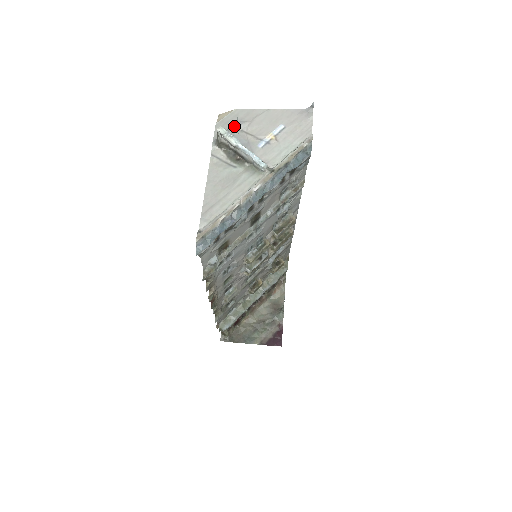
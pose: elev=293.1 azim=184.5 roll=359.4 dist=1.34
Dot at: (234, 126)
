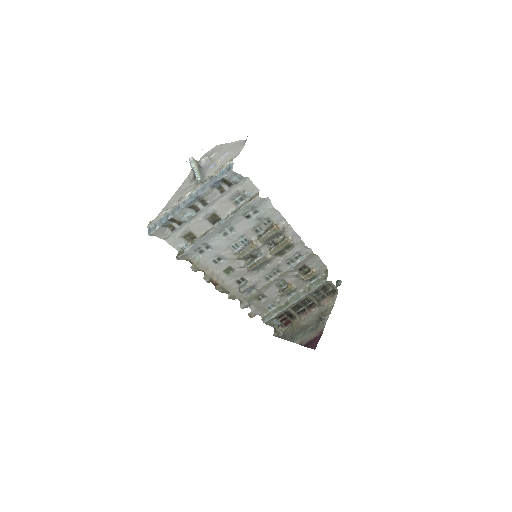
Dot at: (208, 156)
